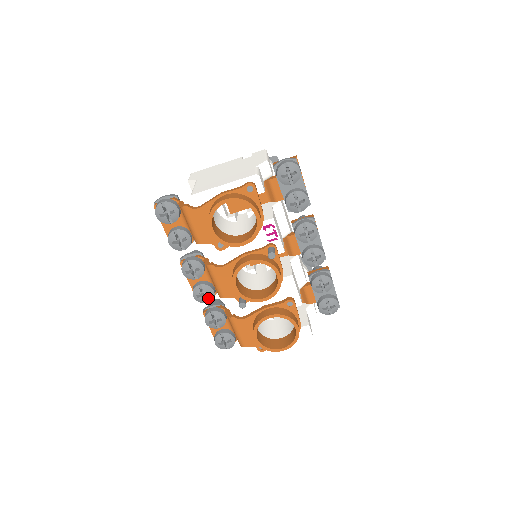
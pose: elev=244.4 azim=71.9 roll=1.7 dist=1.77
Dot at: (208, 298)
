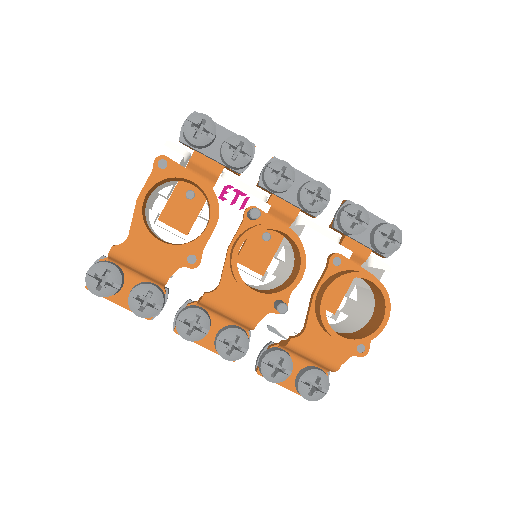
Dot at: (242, 345)
